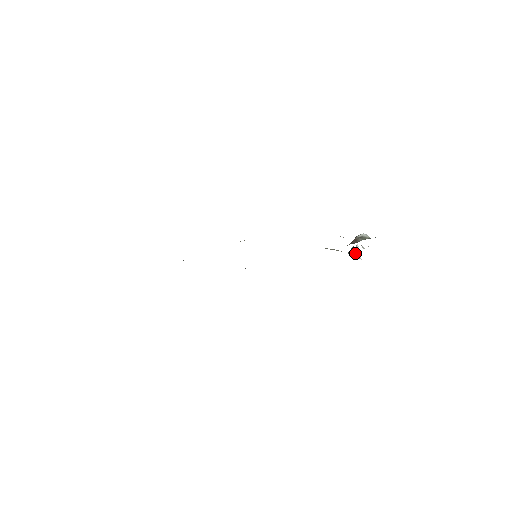
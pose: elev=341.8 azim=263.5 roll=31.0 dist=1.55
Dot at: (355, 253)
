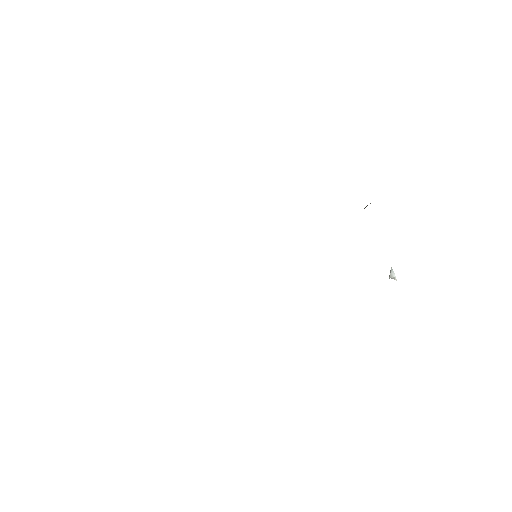
Dot at: (389, 276)
